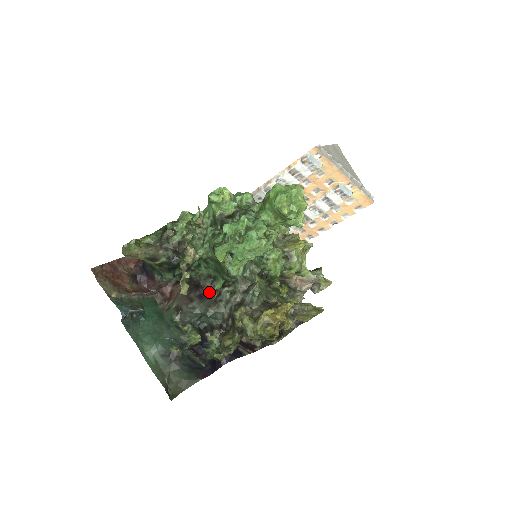
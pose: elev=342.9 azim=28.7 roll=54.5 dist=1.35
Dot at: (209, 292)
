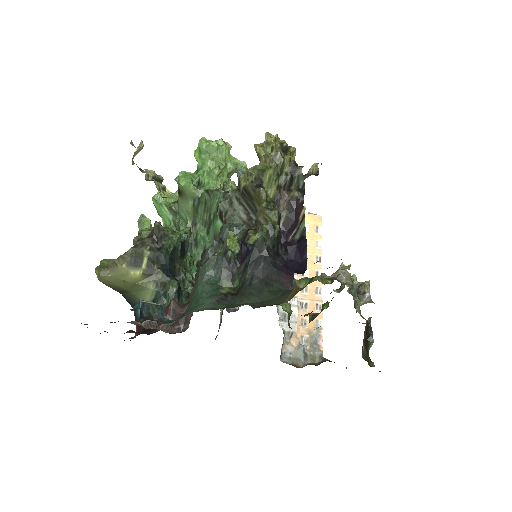
Dot at: occluded
